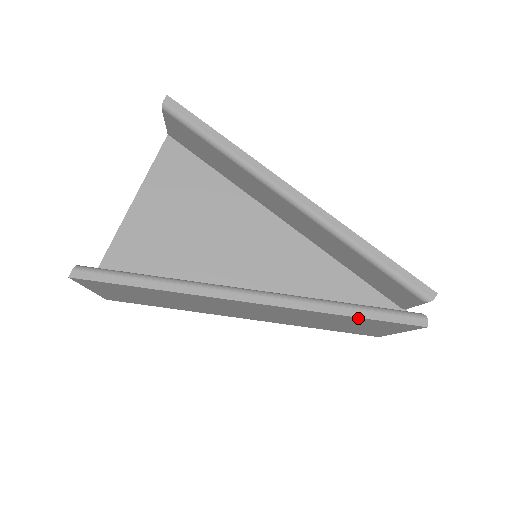
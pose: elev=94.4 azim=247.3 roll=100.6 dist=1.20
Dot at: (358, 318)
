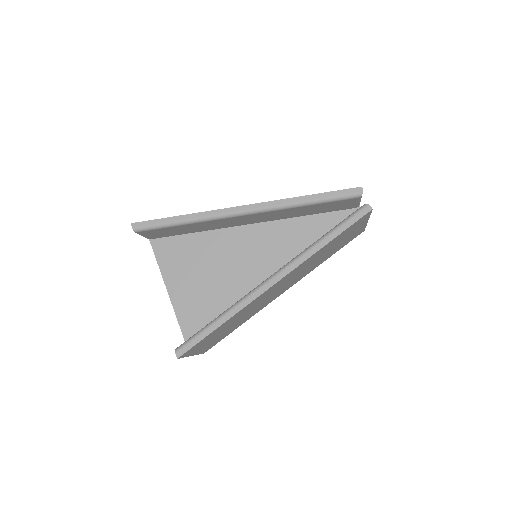
Dot at: (334, 239)
